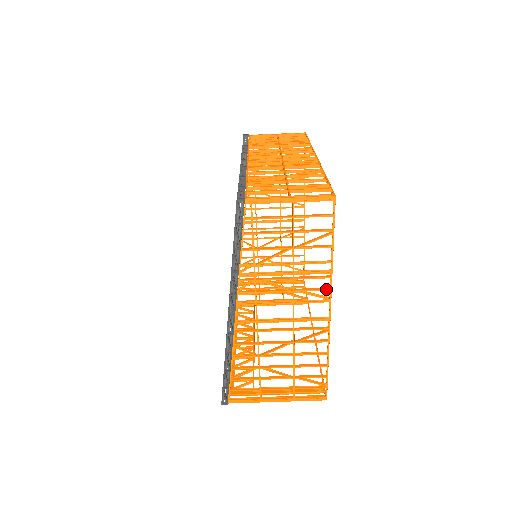
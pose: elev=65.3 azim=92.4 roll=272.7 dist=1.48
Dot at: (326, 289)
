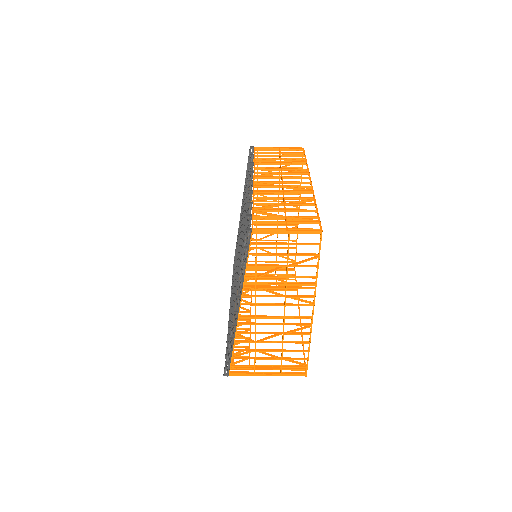
Dot at: (311, 297)
